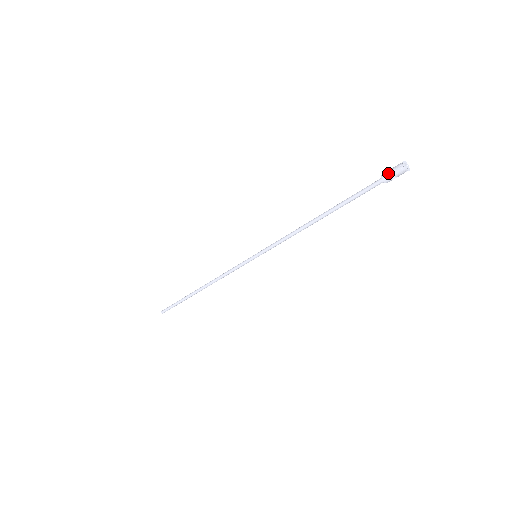
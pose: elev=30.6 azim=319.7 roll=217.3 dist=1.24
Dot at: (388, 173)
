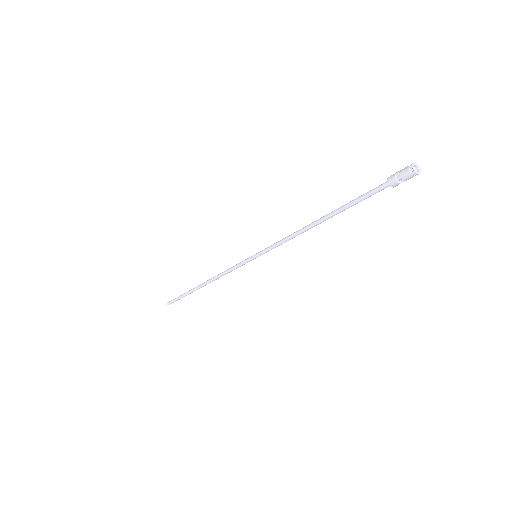
Dot at: (395, 176)
